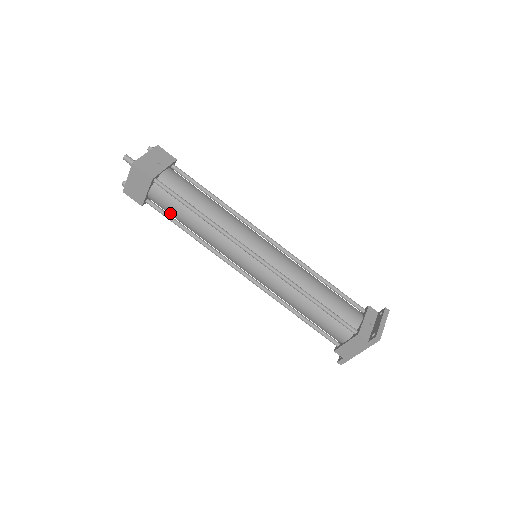
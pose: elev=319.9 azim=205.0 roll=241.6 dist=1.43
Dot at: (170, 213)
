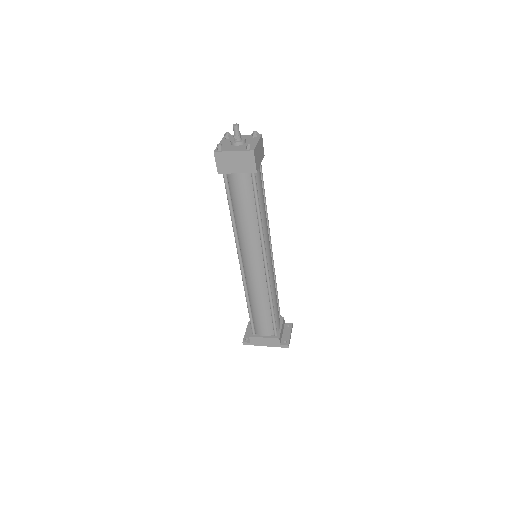
Dot at: (235, 195)
